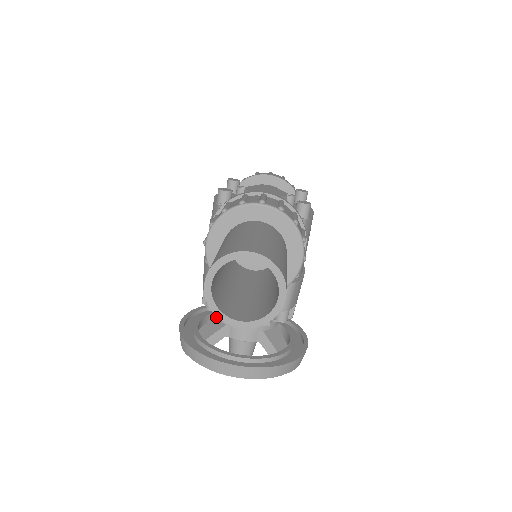
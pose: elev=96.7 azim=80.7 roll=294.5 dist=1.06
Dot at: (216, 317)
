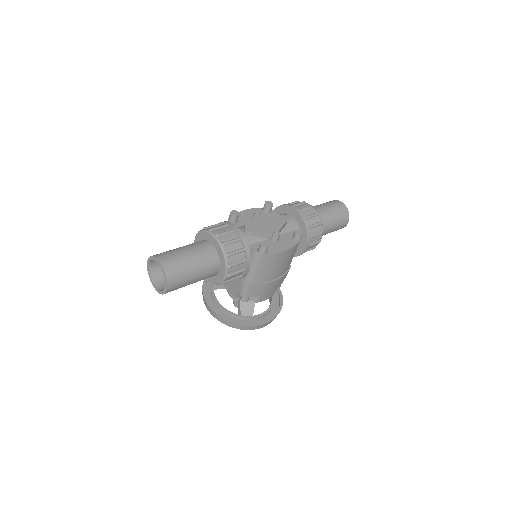
Dot at: occluded
